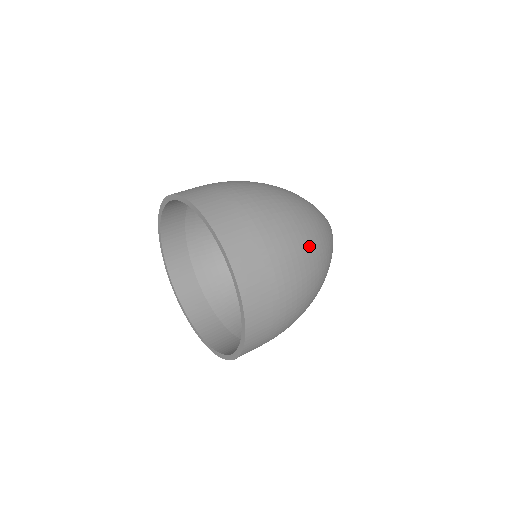
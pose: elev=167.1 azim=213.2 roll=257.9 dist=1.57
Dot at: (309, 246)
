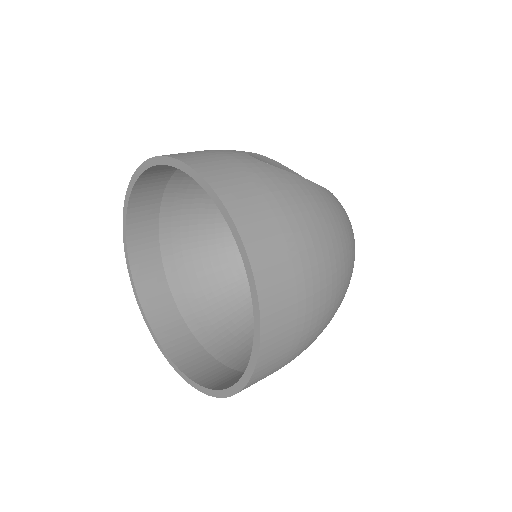
Dot at: occluded
